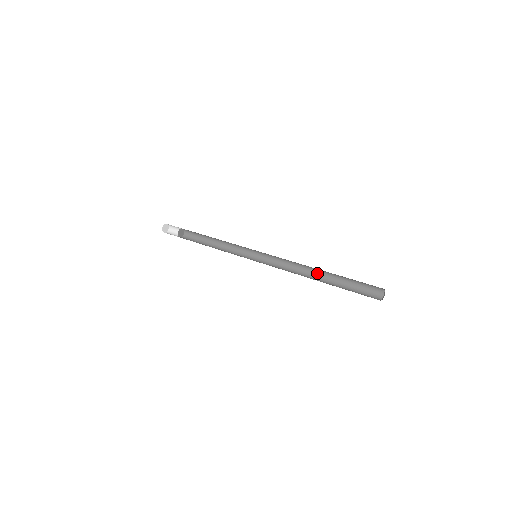
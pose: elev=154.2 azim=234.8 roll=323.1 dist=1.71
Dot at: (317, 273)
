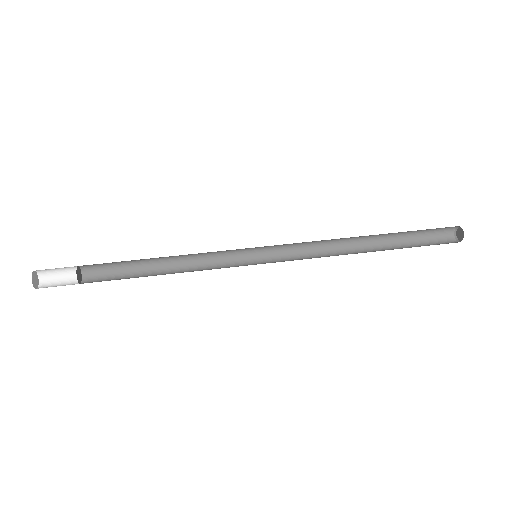
Dot at: (359, 245)
